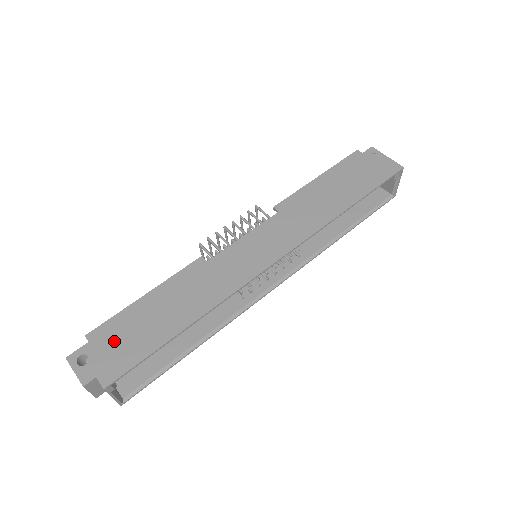
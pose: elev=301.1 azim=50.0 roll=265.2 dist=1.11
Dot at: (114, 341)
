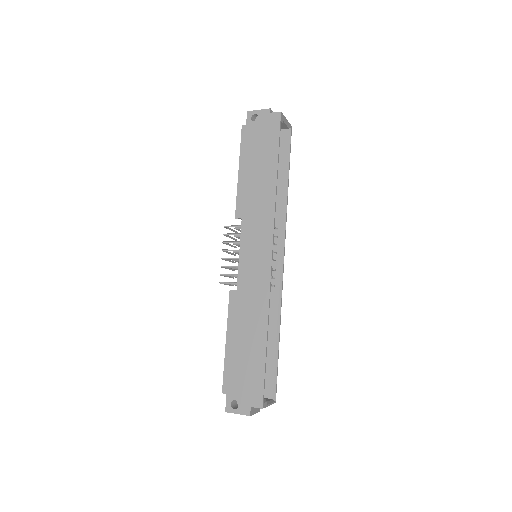
Dot at: (240, 382)
